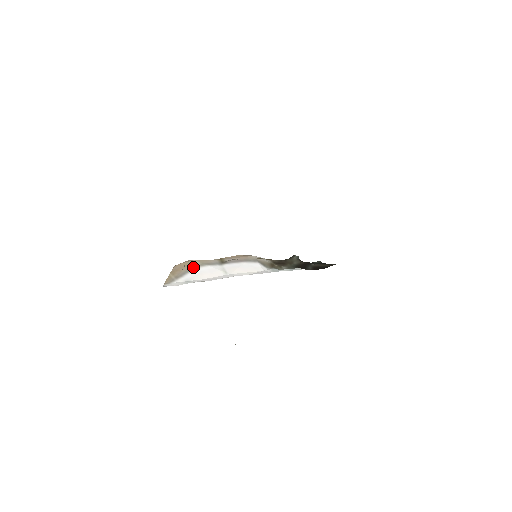
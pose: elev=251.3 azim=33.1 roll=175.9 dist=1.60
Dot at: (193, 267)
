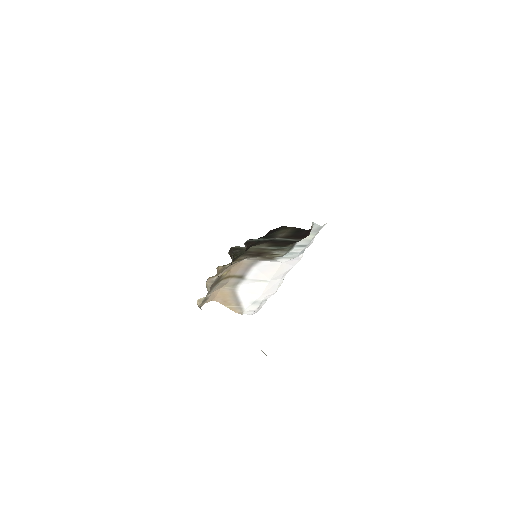
Dot at: (233, 292)
